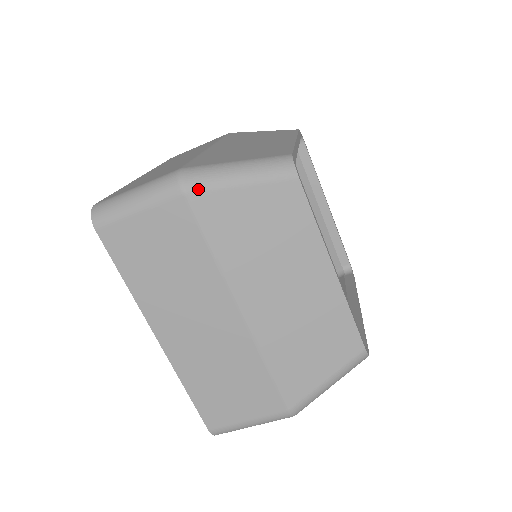
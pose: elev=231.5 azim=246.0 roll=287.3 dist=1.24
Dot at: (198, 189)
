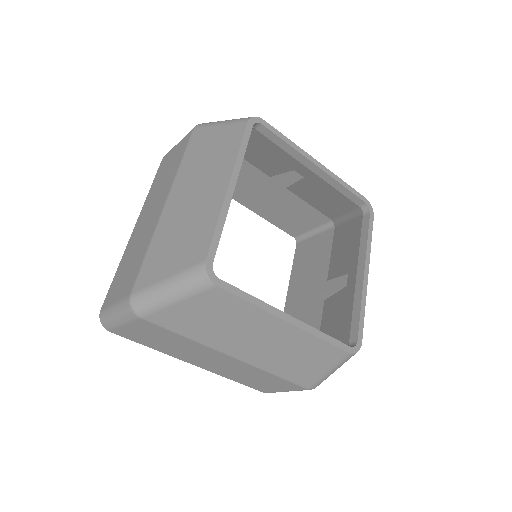
Dot at: (148, 313)
